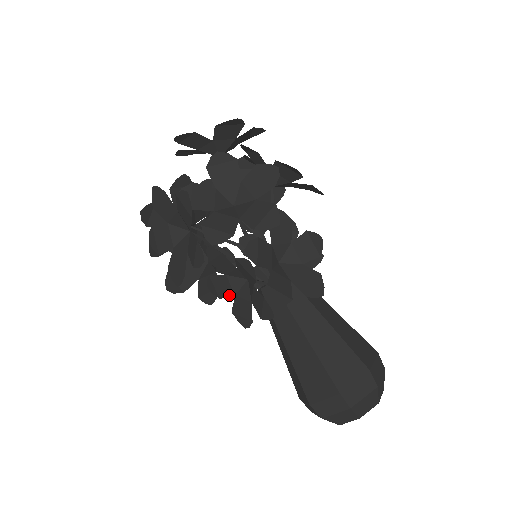
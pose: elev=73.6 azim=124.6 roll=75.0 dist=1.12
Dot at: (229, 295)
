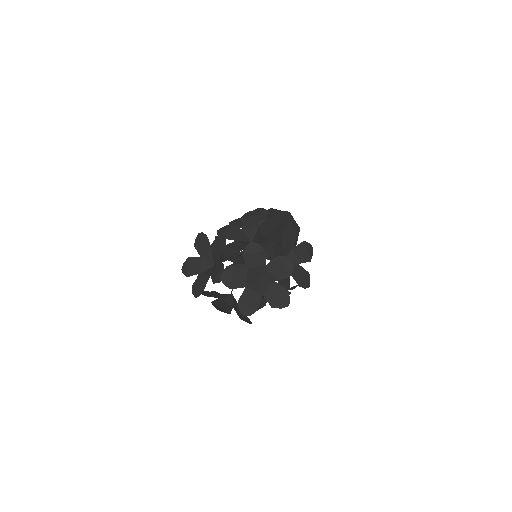
Dot at: occluded
